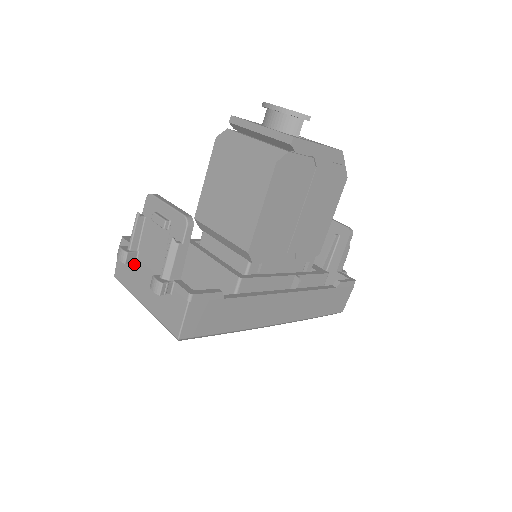
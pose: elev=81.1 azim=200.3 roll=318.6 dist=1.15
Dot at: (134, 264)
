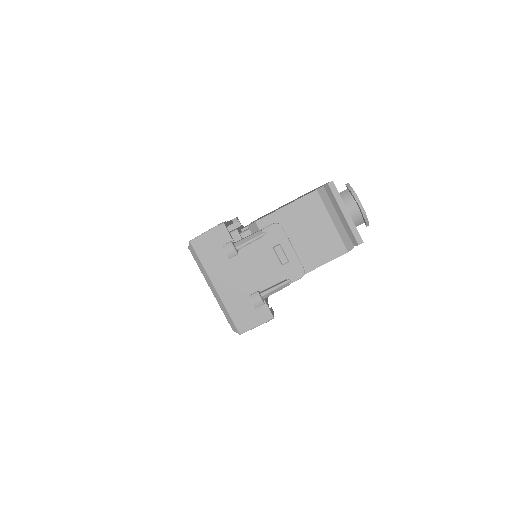
Dot at: (226, 255)
